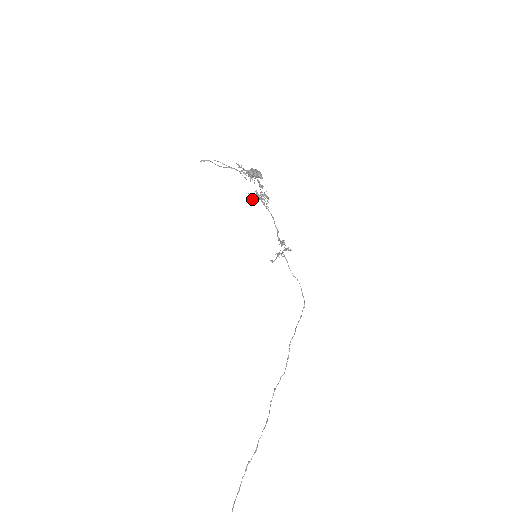
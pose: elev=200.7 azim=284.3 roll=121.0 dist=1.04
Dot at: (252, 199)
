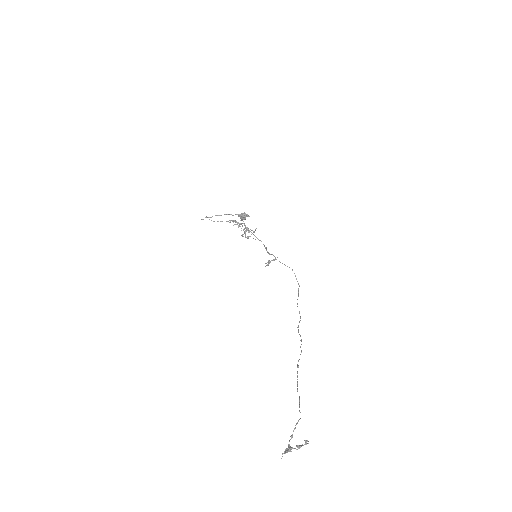
Dot at: (243, 234)
